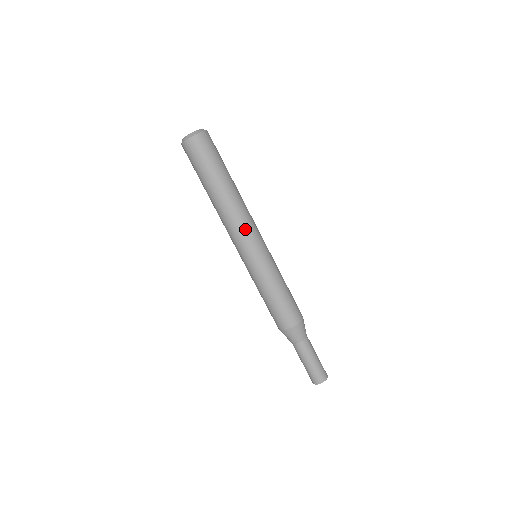
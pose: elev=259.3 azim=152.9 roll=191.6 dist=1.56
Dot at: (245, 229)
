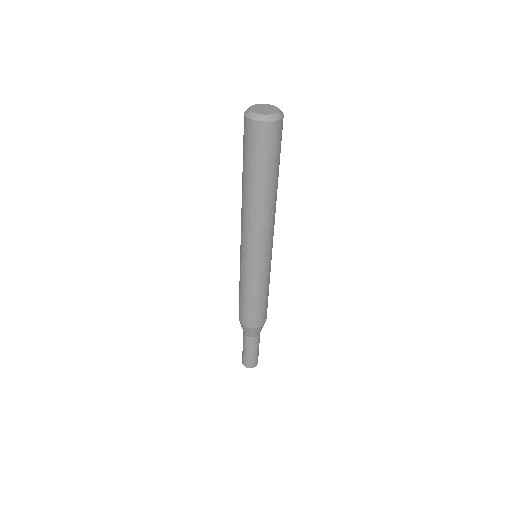
Dot at: (251, 237)
